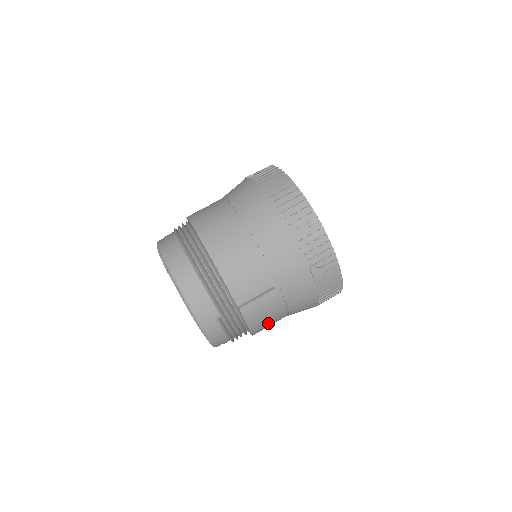
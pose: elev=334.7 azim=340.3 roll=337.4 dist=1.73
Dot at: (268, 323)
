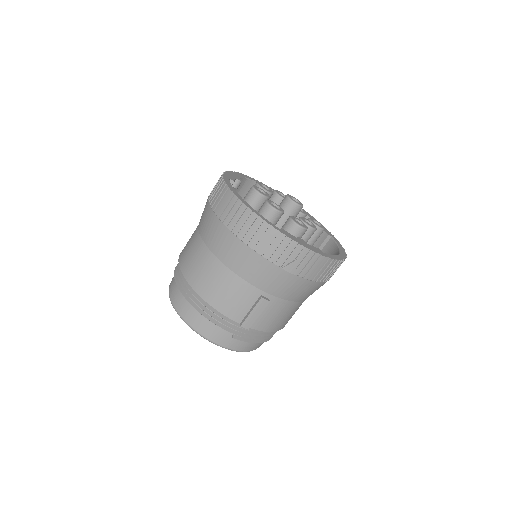
Dot at: (284, 318)
